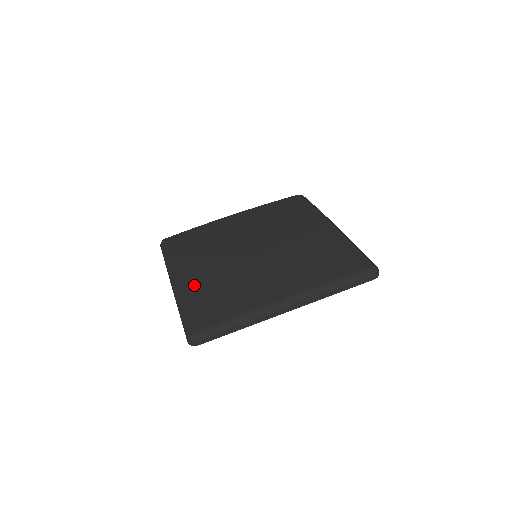
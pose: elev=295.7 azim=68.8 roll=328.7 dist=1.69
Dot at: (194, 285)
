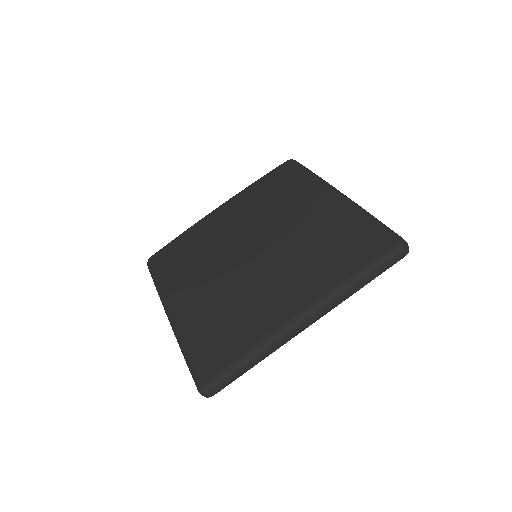
Dot at: (192, 316)
